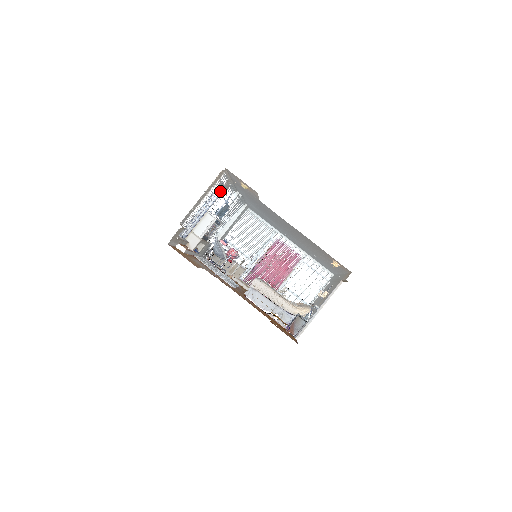
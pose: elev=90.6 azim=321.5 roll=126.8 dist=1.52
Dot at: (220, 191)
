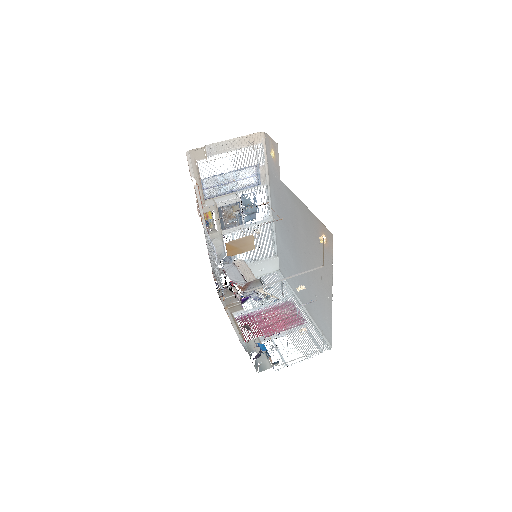
Dot at: (255, 183)
